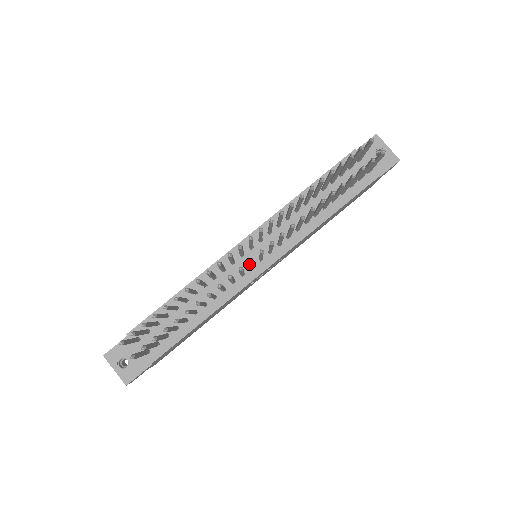
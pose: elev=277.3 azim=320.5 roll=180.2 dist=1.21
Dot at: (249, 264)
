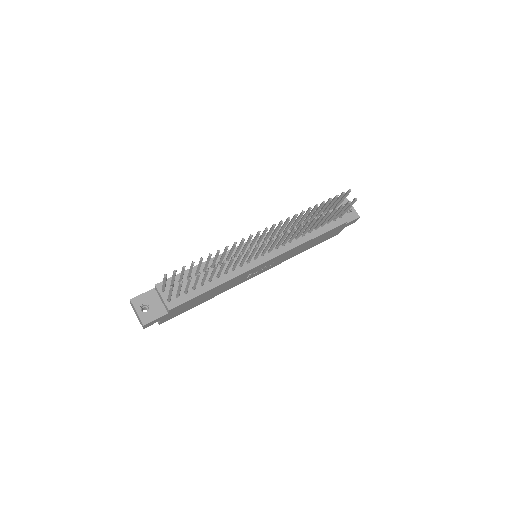
Dot at: (259, 249)
